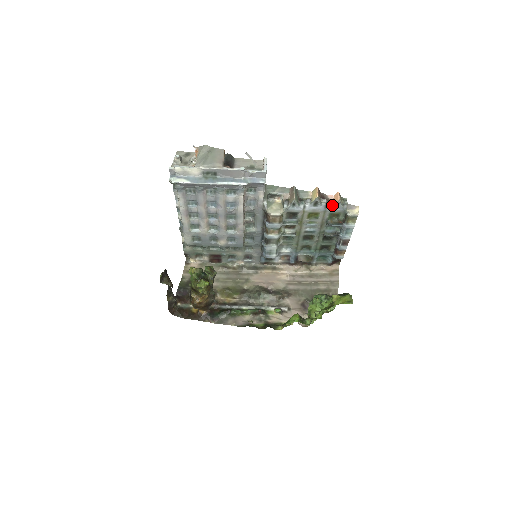
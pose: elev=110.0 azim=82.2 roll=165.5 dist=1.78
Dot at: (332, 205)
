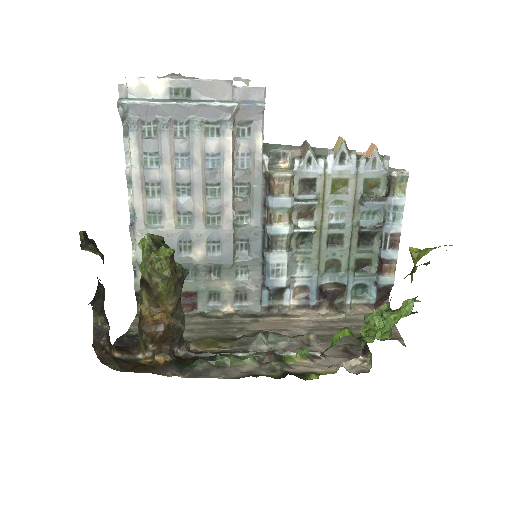
Dot at: (367, 160)
